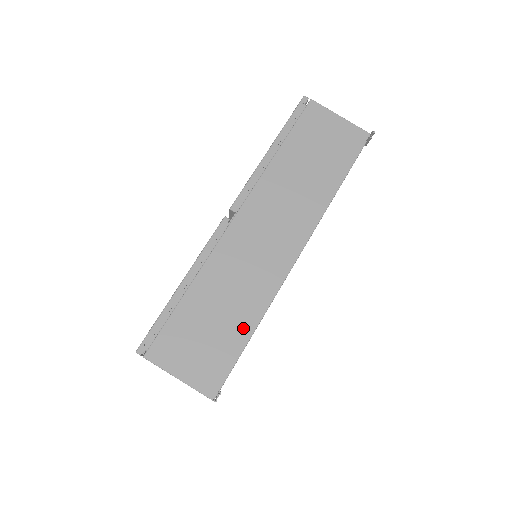
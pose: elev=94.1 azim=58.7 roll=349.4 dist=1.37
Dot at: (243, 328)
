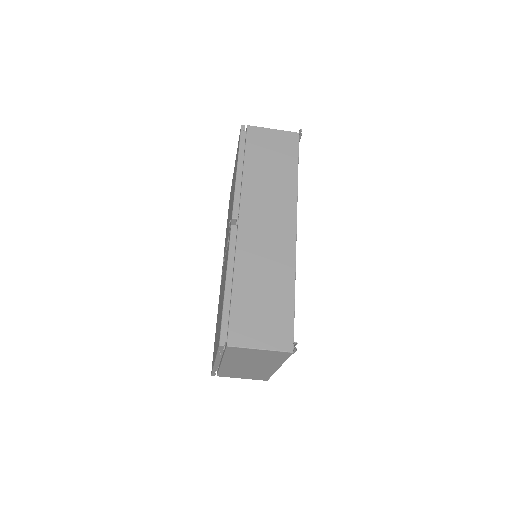
Dot at: (286, 294)
